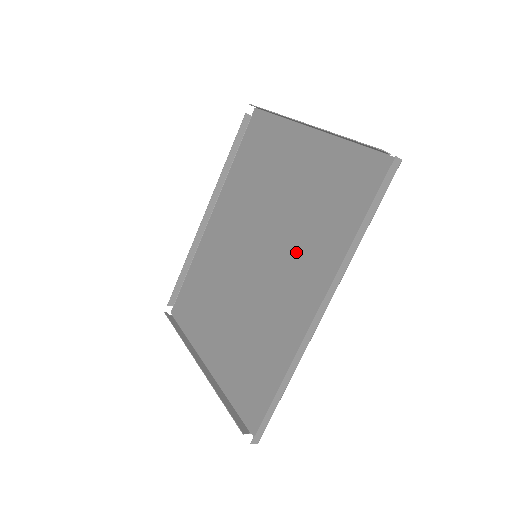
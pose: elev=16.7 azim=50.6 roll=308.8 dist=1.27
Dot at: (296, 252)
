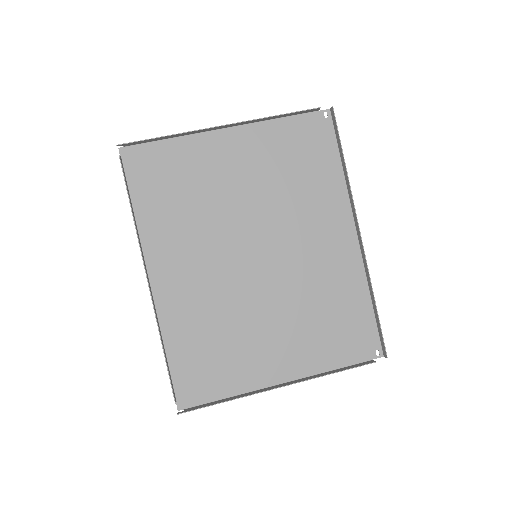
Dot at: (297, 219)
